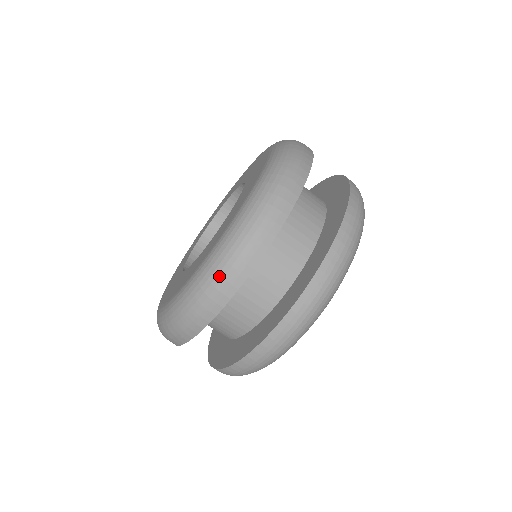
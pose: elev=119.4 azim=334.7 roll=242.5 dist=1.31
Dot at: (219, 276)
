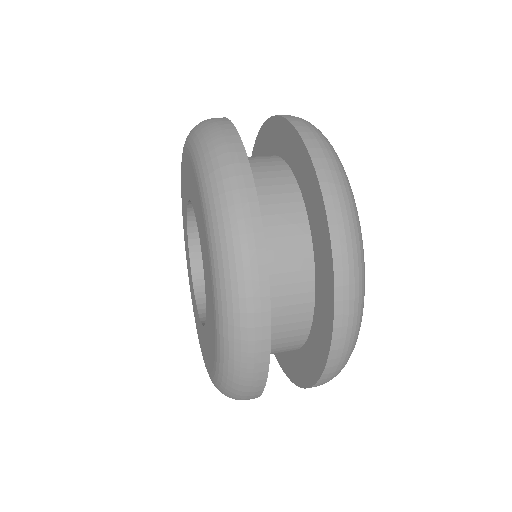
Dot at: (239, 391)
